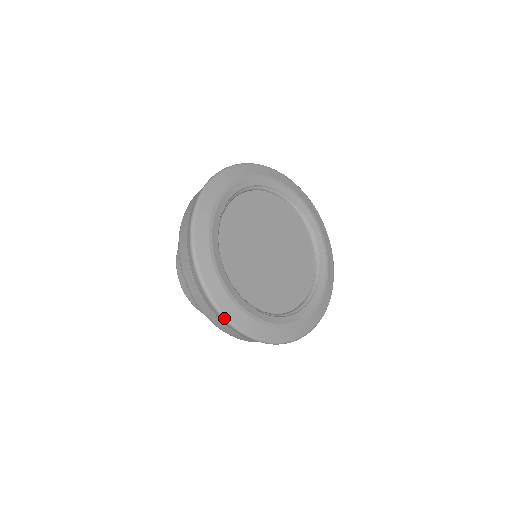
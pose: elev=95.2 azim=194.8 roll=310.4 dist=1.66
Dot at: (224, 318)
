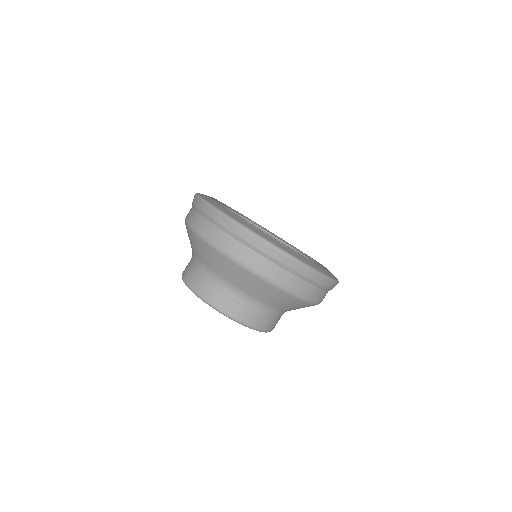
Dot at: (263, 240)
